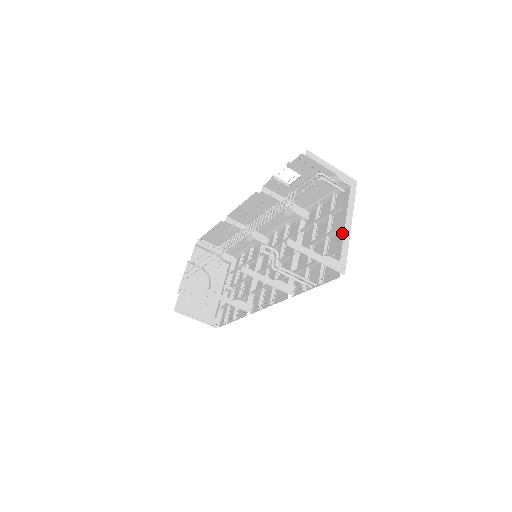
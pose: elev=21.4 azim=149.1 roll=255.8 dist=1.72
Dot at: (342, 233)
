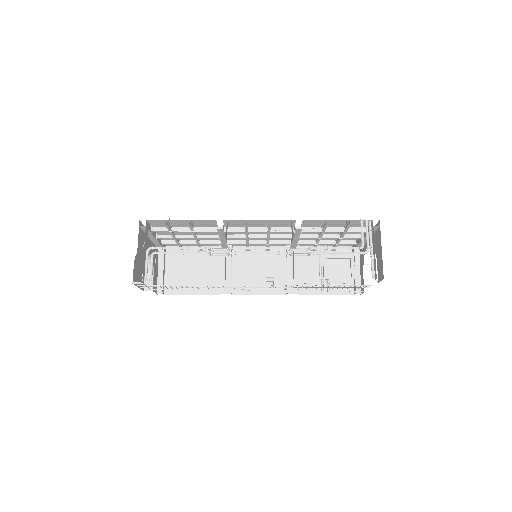
Dot at: (364, 243)
